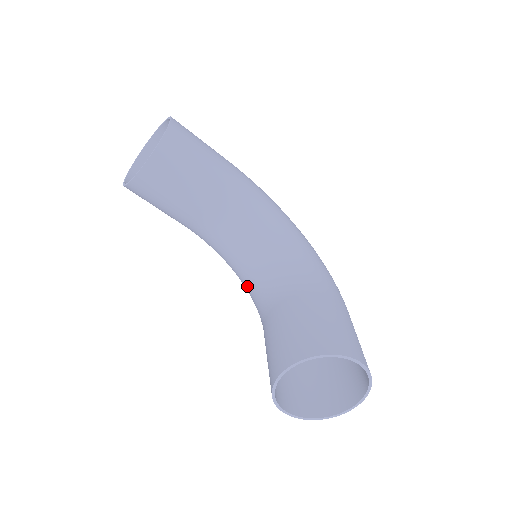
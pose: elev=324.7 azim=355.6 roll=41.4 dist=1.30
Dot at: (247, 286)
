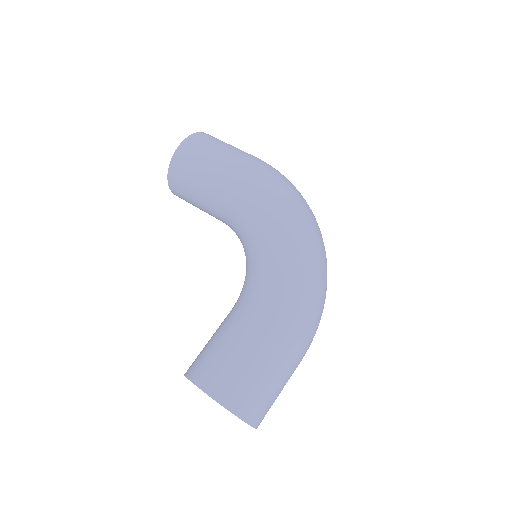
Dot at: occluded
